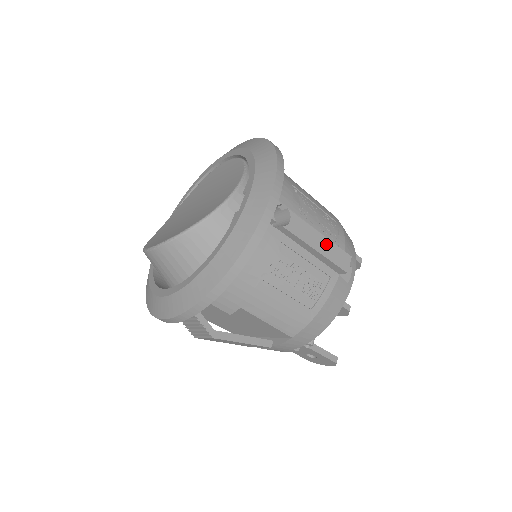
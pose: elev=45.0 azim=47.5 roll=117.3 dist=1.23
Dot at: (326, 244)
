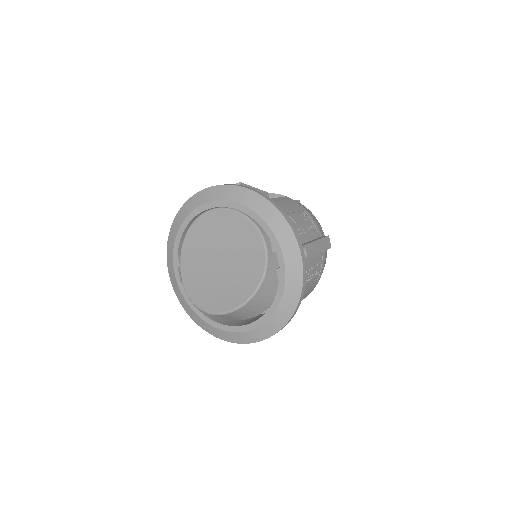
Dot at: (320, 243)
